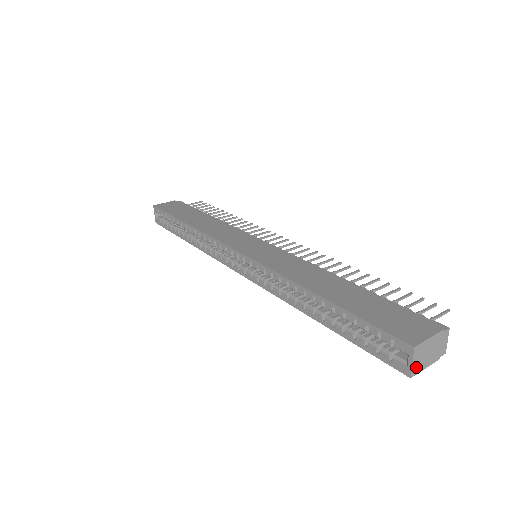
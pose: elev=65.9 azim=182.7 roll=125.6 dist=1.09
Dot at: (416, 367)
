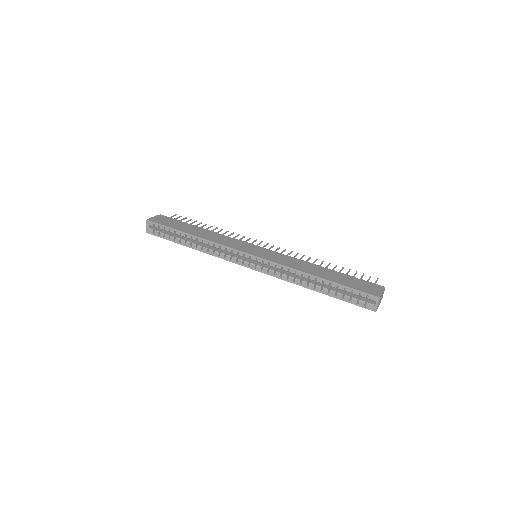
Dot at: (377, 307)
